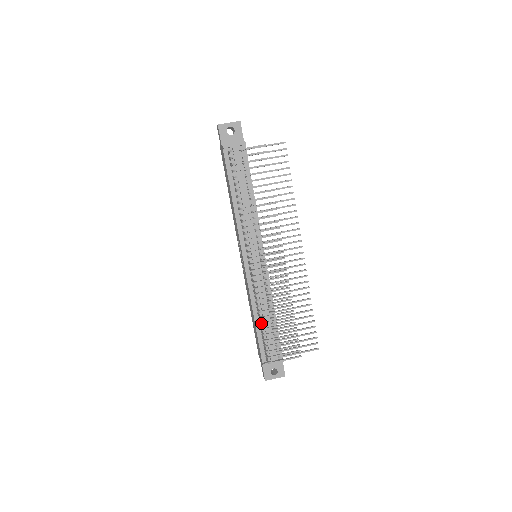
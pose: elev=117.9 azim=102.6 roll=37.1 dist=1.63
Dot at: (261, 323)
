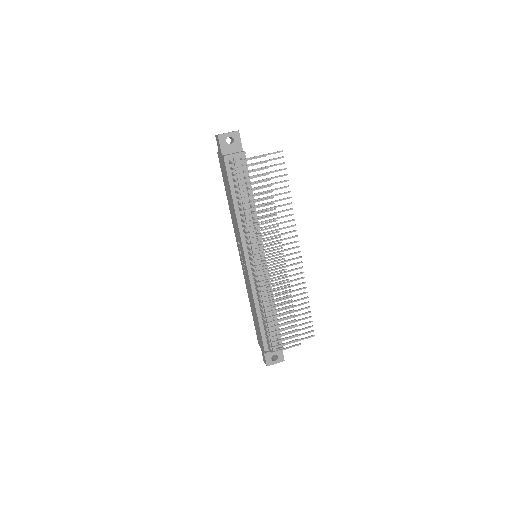
Dot at: (264, 318)
